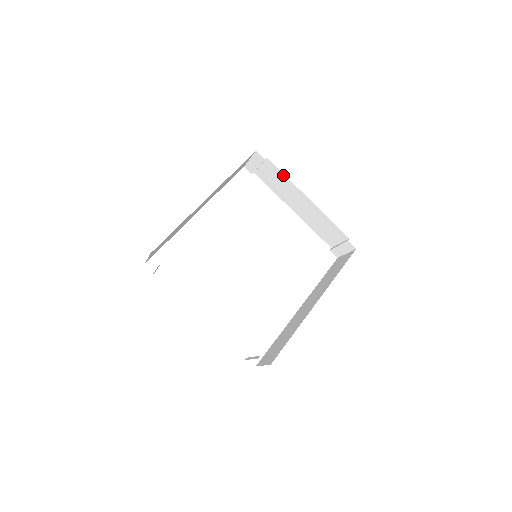
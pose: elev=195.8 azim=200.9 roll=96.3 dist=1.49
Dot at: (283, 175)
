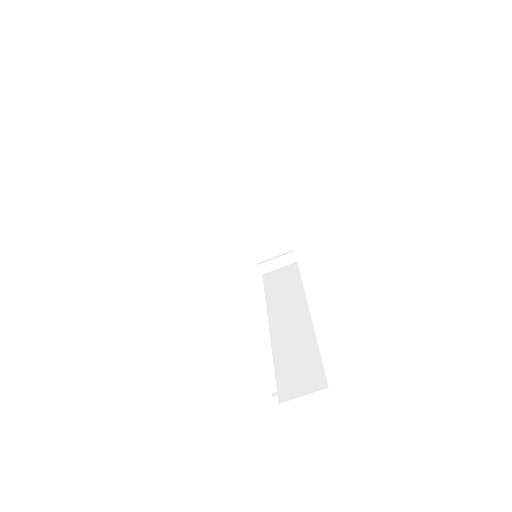
Dot at: (251, 166)
